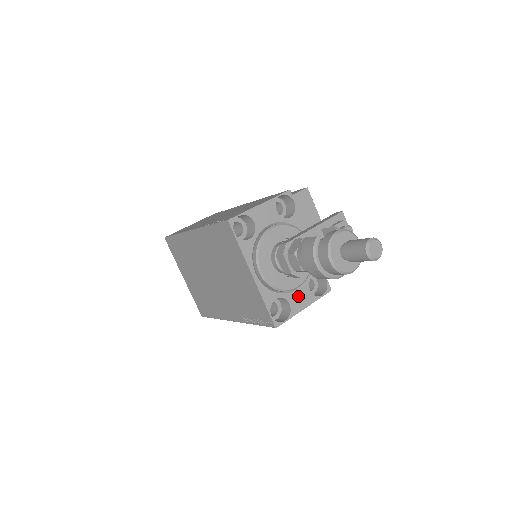
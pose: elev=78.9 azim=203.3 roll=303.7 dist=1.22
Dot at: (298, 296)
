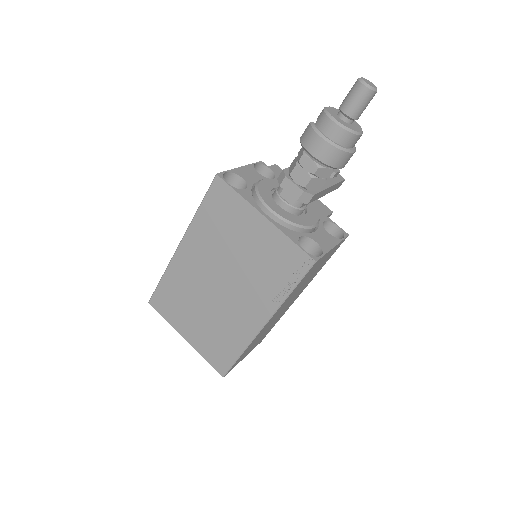
Dot at: (320, 237)
